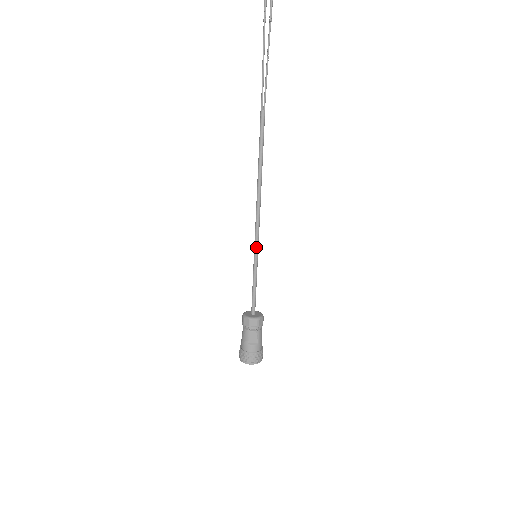
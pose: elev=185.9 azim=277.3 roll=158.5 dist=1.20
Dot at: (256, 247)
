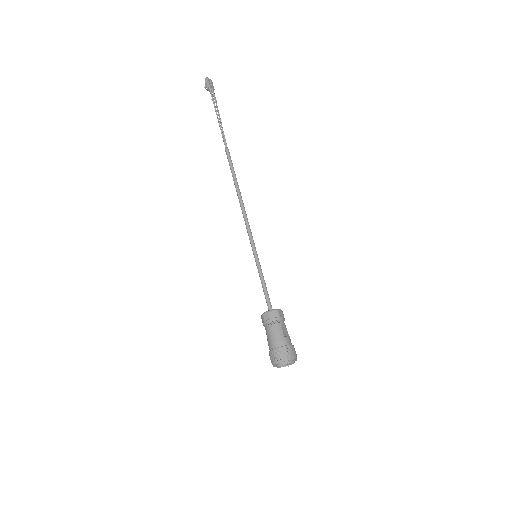
Dot at: (255, 247)
